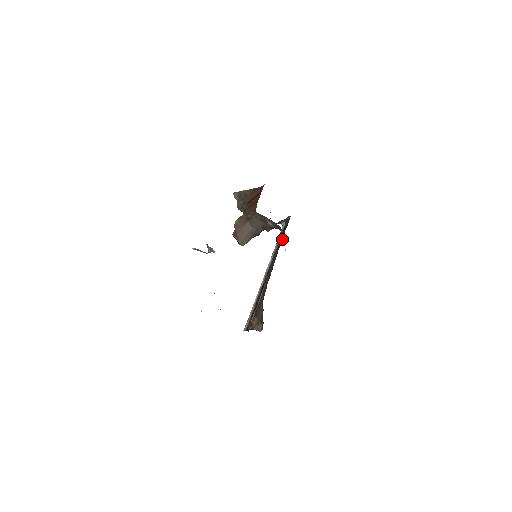
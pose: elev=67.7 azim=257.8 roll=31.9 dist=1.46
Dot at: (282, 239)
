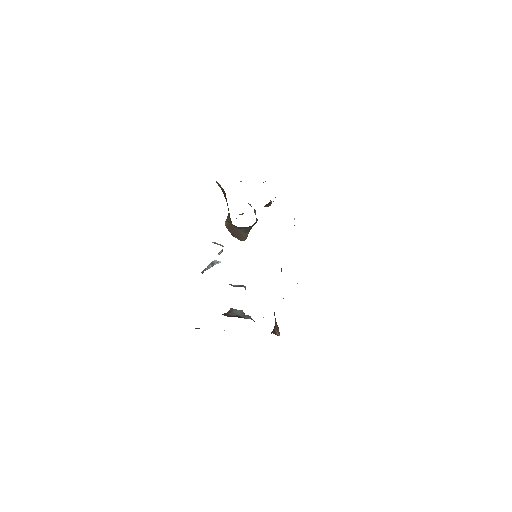
Dot at: occluded
